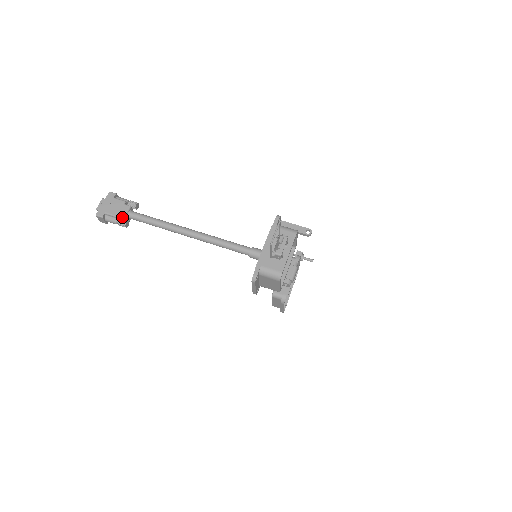
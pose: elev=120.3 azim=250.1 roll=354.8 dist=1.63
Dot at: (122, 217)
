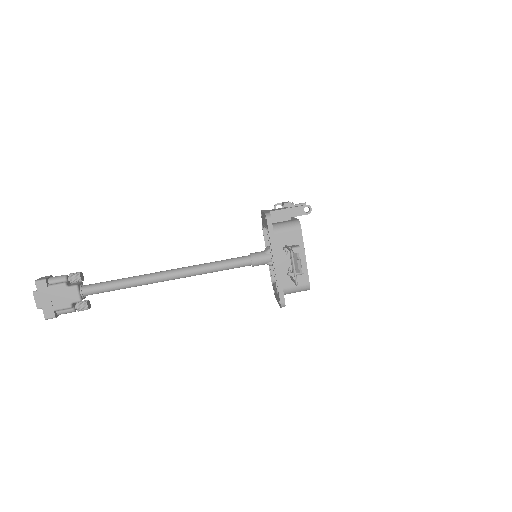
Dot at: (76, 302)
